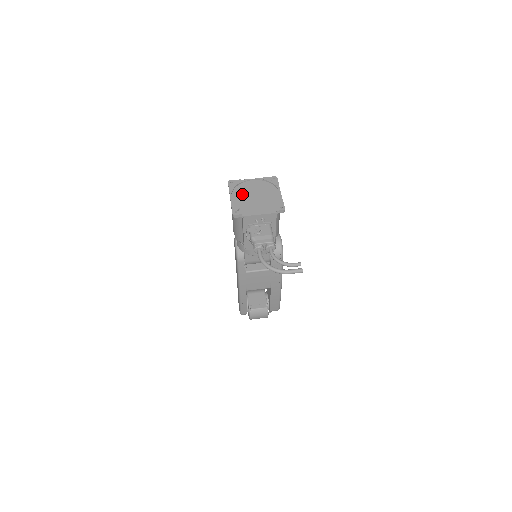
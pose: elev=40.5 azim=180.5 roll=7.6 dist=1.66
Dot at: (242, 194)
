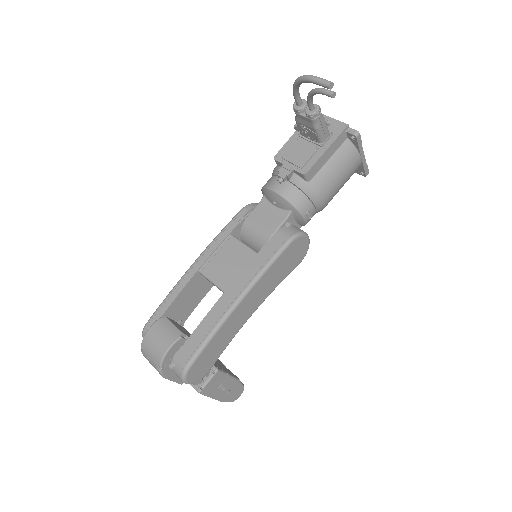
Dot at: occluded
